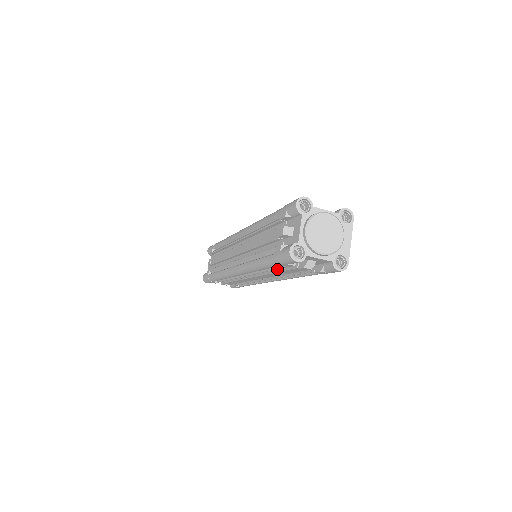
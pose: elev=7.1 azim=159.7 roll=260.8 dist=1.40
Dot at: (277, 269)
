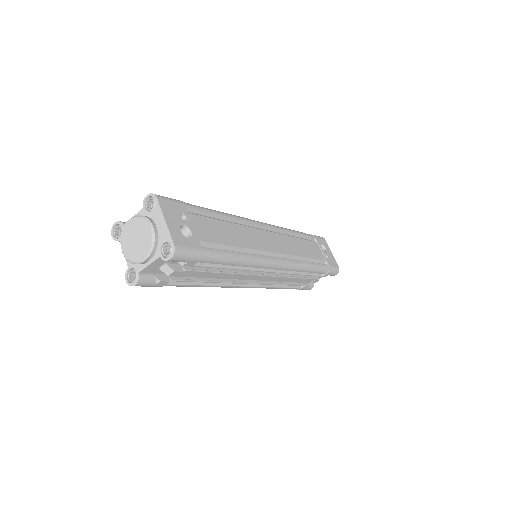
Dot at: occluded
